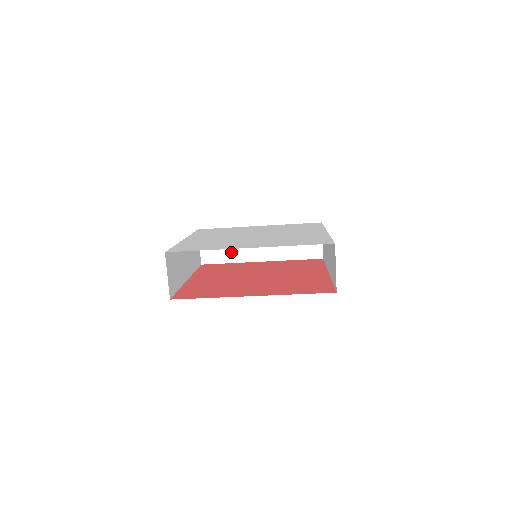
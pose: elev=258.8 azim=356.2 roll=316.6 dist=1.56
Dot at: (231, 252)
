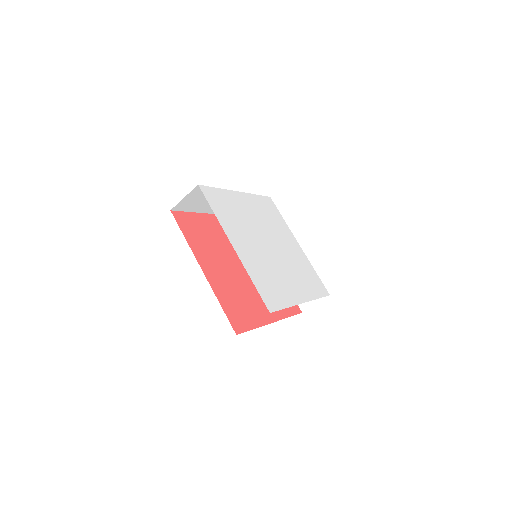
Dot at: (202, 205)
